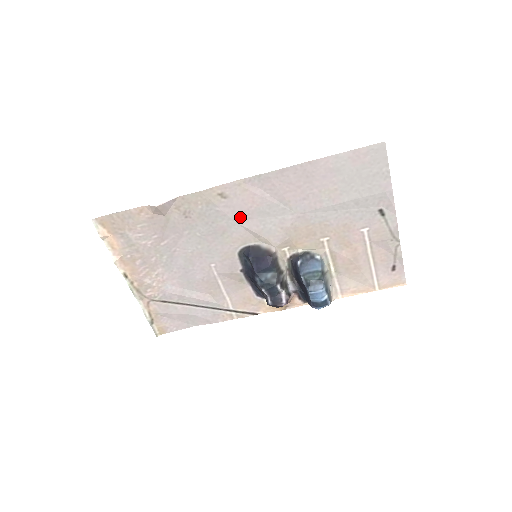
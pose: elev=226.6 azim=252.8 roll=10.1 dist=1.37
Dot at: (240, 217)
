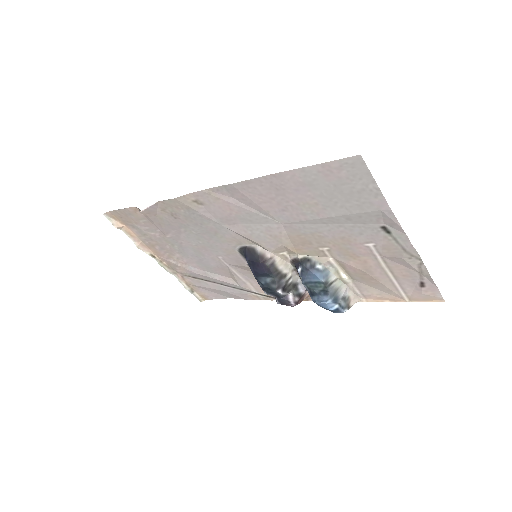
Dot at: (224, 222)
